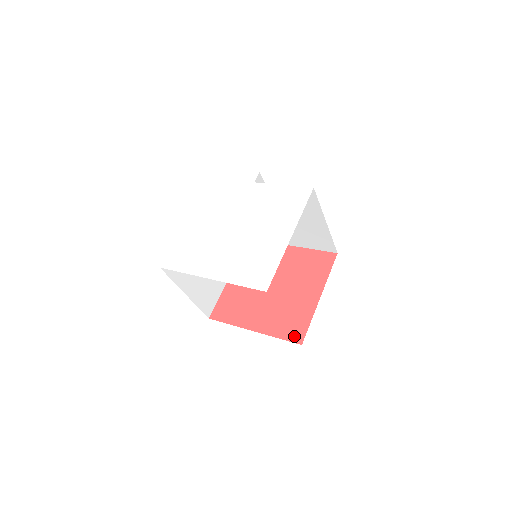
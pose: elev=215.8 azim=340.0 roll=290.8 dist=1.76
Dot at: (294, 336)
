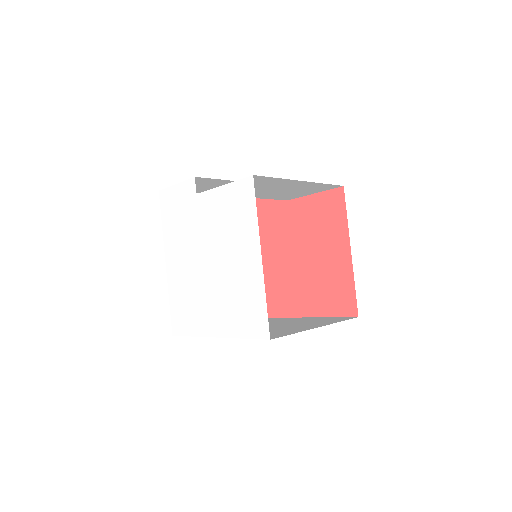
Dot at: (346, 309)
